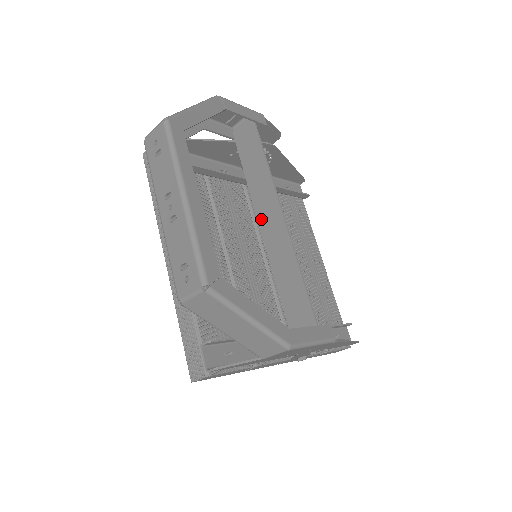
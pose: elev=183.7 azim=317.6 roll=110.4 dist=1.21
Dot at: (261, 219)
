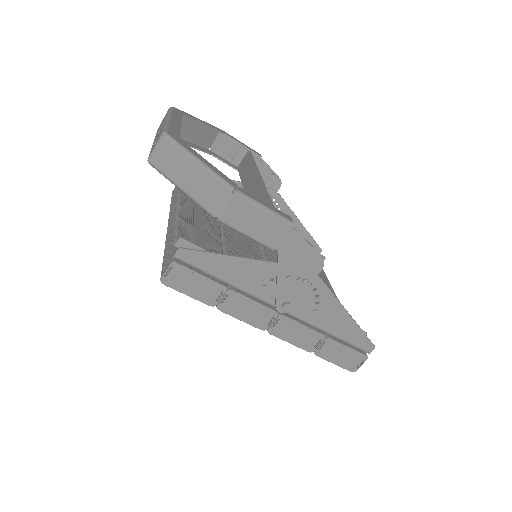
Dot at: occluded
